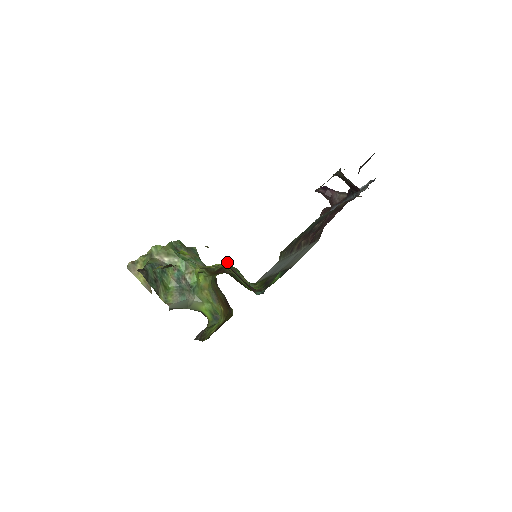
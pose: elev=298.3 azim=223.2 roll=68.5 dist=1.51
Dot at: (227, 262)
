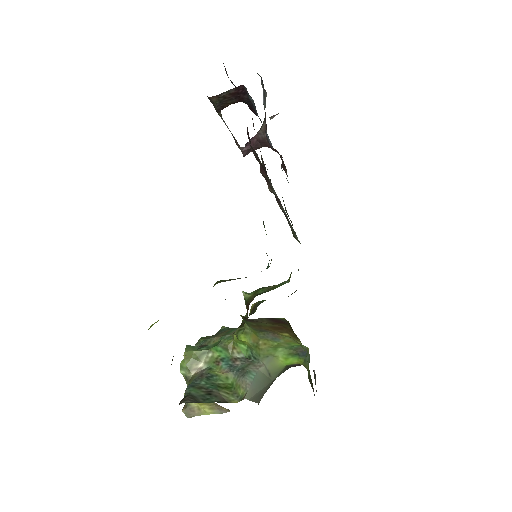
Dot at: (243, 295)
